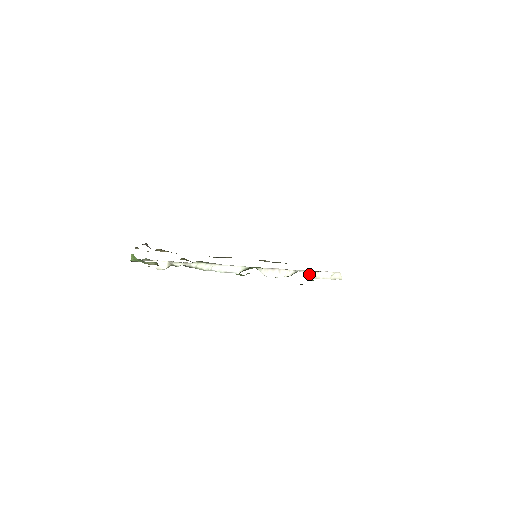
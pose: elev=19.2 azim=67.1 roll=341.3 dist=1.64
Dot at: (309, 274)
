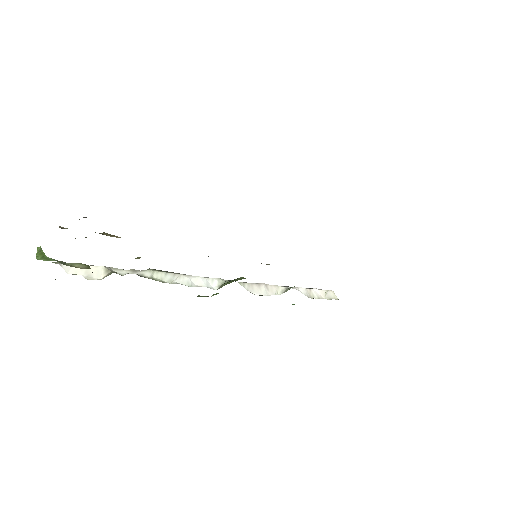
Dot at: (302, 292)
